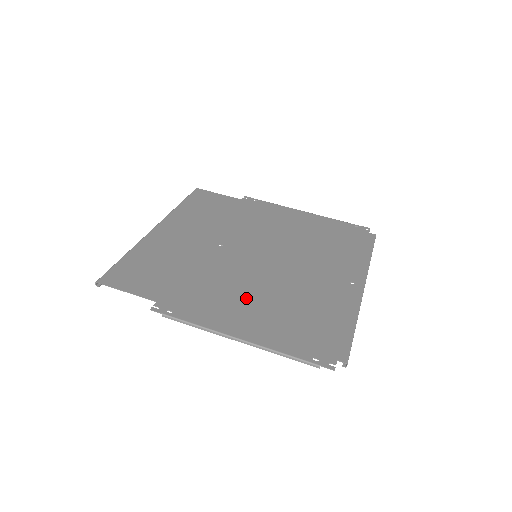
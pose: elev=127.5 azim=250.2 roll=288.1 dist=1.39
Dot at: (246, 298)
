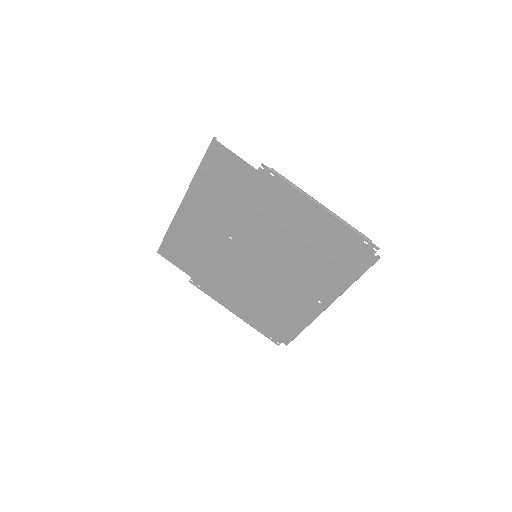
Dot at: (242, 291)
